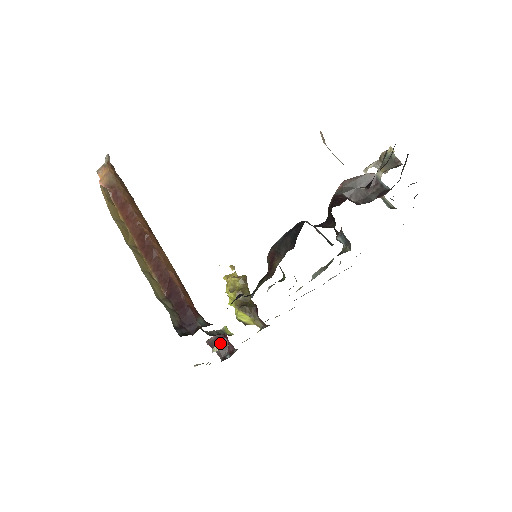
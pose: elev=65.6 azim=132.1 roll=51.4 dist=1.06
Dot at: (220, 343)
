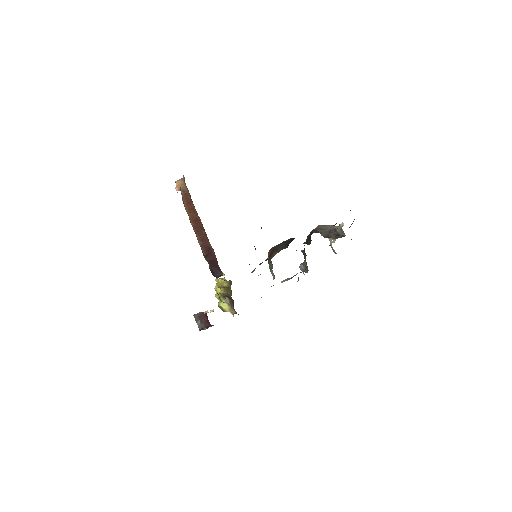
Dot at: (202, 319)
